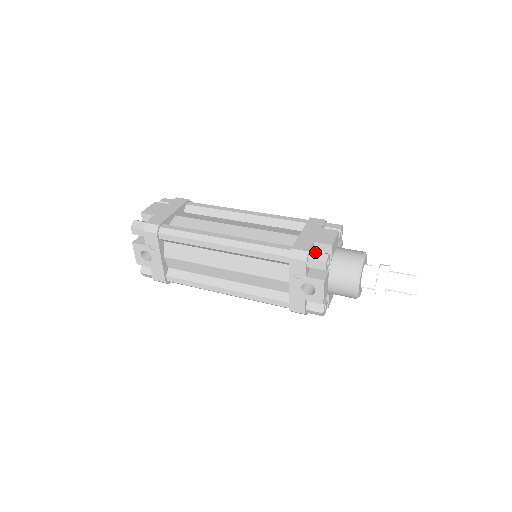
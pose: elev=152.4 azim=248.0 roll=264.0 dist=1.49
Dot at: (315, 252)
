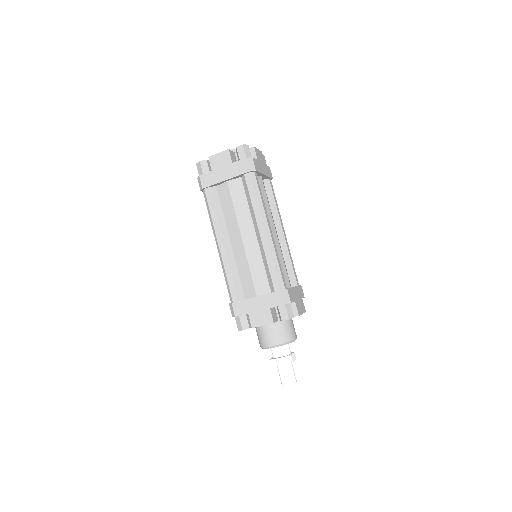
Dot at: (239, 320)
